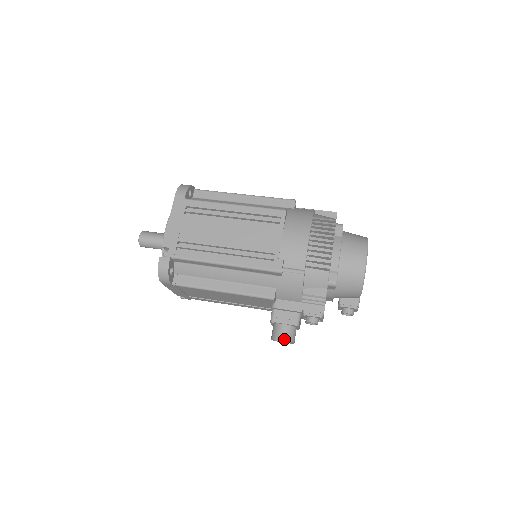
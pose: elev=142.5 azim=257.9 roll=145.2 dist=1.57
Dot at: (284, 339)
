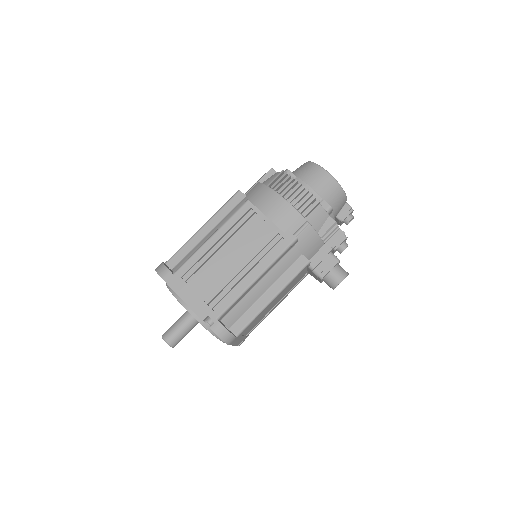
Dot at: (343, 278)
